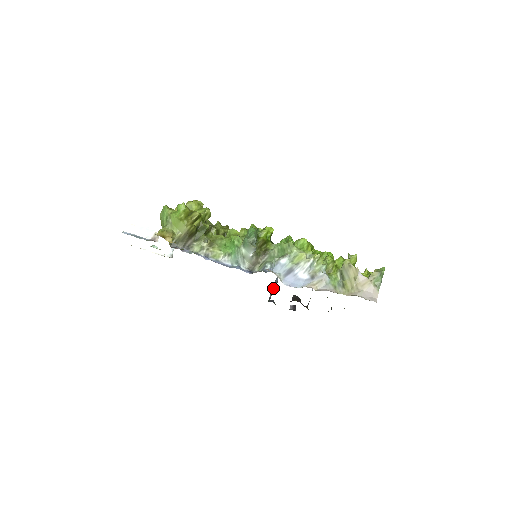
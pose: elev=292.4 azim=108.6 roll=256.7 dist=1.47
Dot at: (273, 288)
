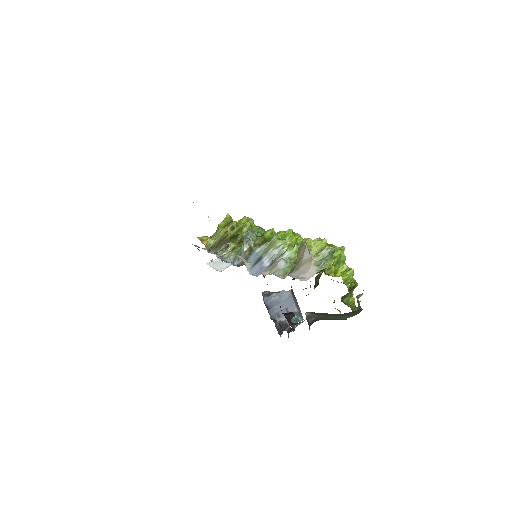
Dot at: (285, 308)
